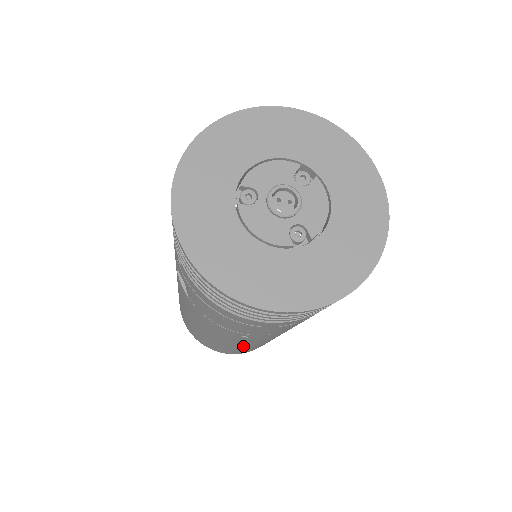
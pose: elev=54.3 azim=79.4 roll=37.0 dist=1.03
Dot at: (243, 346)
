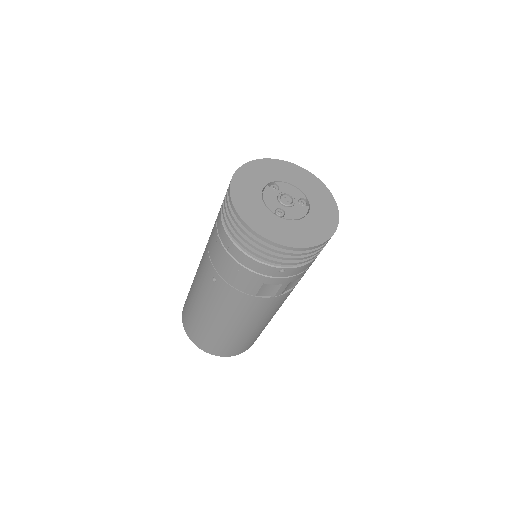
Dot at: (205, 313)
